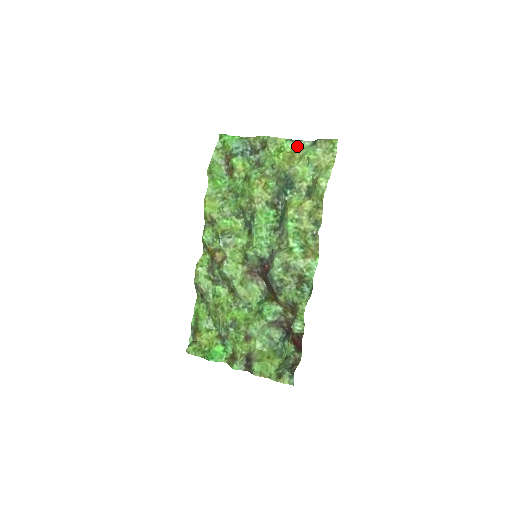
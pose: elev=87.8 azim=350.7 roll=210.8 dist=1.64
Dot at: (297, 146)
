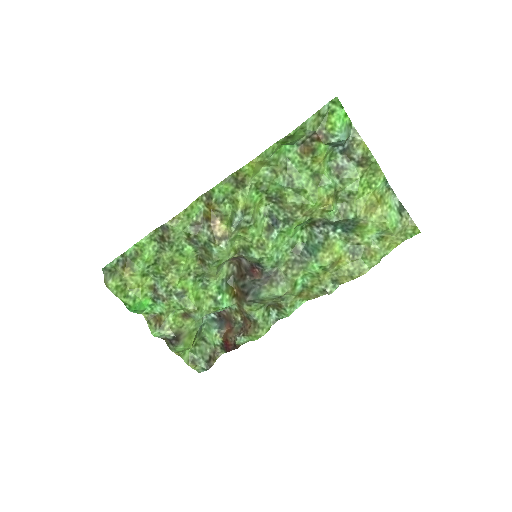
Dot at: (385, 193)
